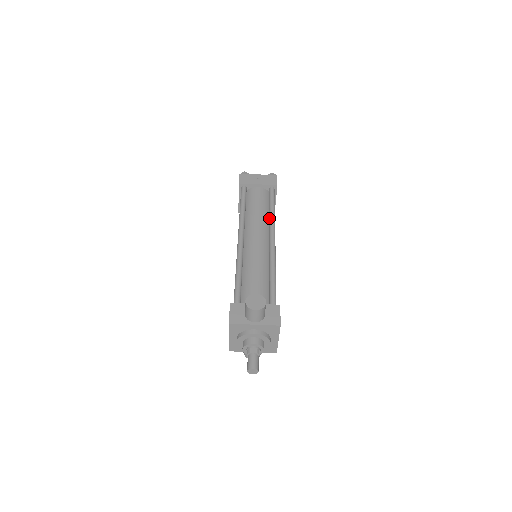
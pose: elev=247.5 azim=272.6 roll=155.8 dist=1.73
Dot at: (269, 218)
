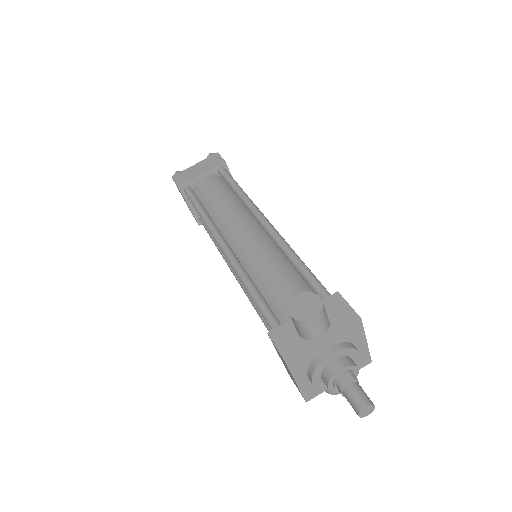
Dot at: occluded
